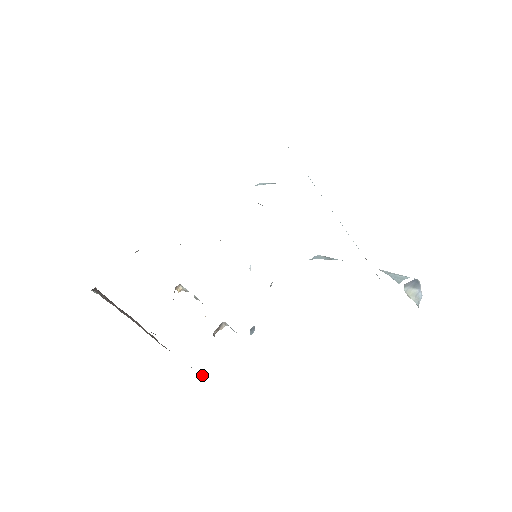
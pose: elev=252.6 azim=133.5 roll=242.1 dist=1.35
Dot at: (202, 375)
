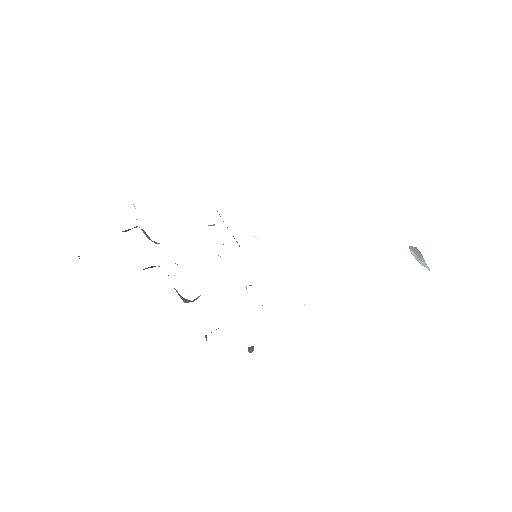
Dot at: occluded
